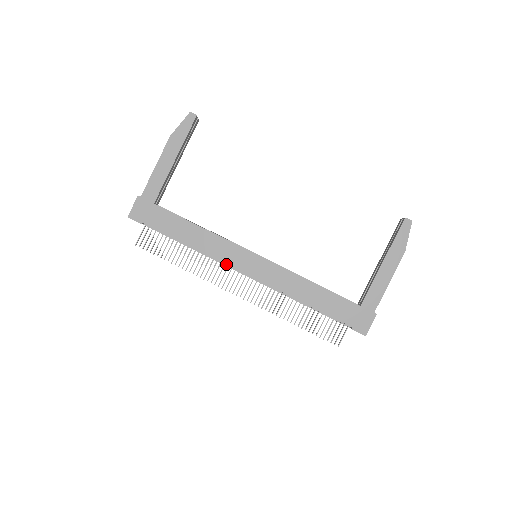
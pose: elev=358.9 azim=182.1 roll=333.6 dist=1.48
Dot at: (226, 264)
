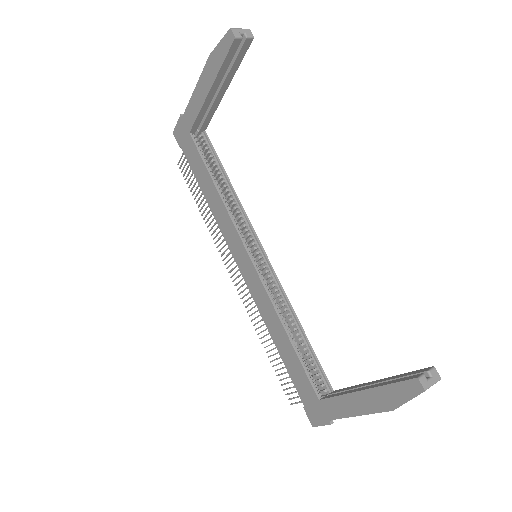
Dot at: occluded
